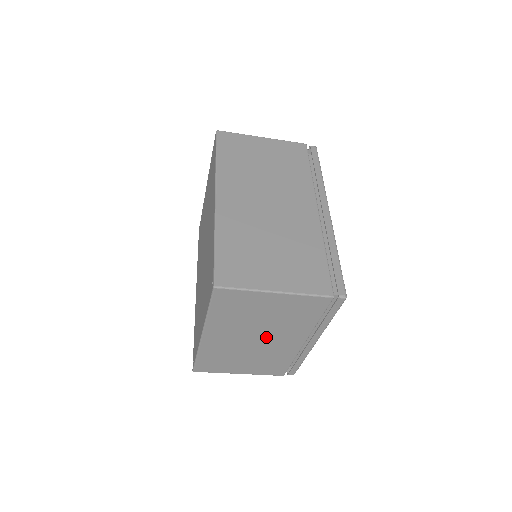
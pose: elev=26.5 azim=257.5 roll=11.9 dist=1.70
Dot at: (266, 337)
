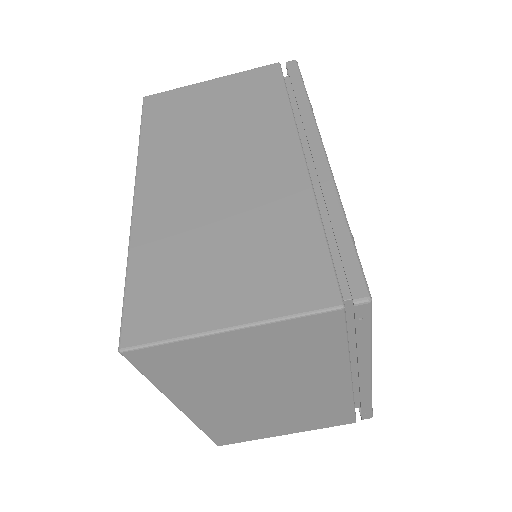
Dot at: (279, 389)
